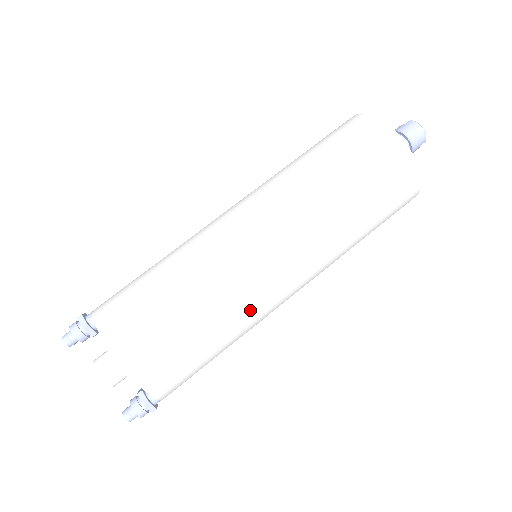
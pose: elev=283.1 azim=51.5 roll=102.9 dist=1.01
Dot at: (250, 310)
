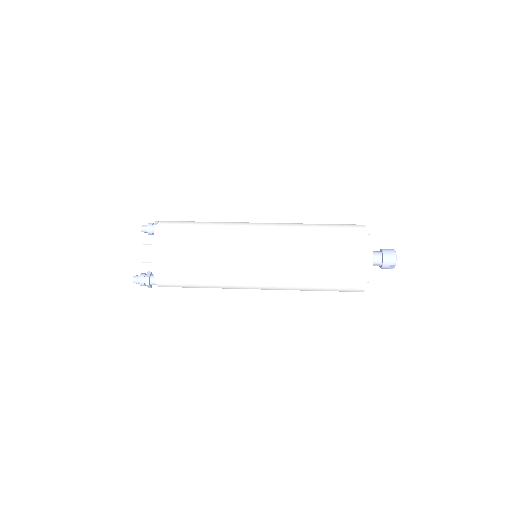
Dot at: (227, 265)
